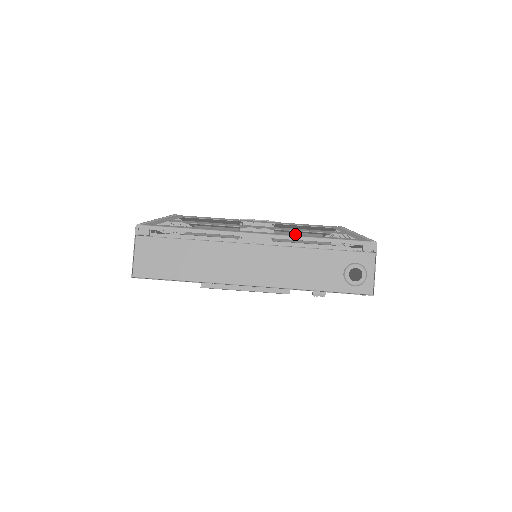
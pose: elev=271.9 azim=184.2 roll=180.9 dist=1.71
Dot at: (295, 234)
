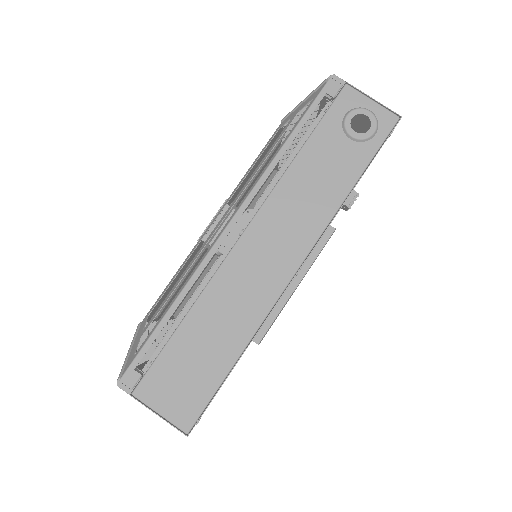
Dot at: (255, 202)
